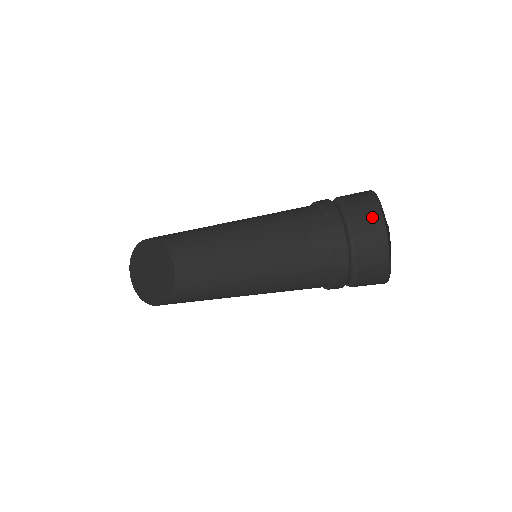
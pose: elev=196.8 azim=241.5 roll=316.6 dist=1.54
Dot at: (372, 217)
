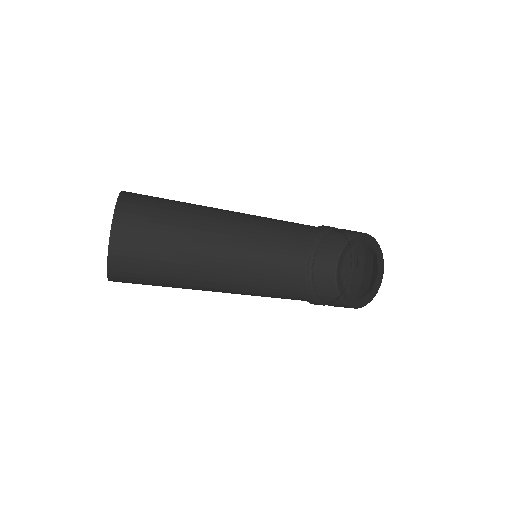
Dot at: (328, 264)
